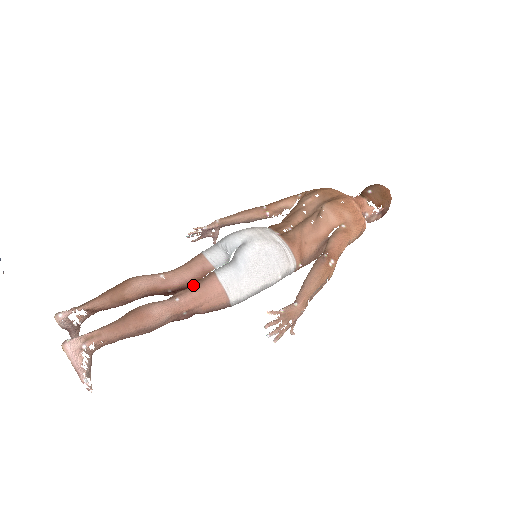
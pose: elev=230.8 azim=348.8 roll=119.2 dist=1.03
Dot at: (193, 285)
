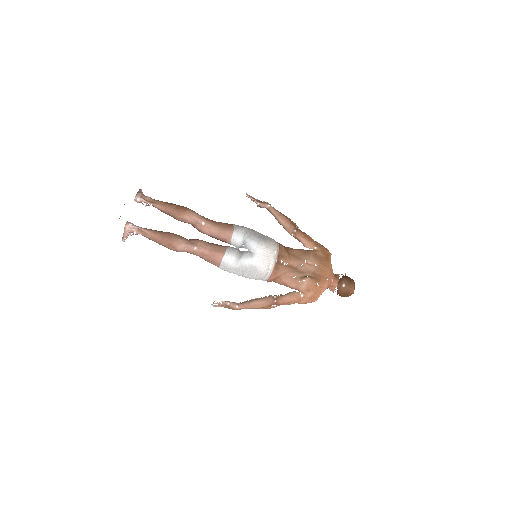
Dot at: (210, 246)
